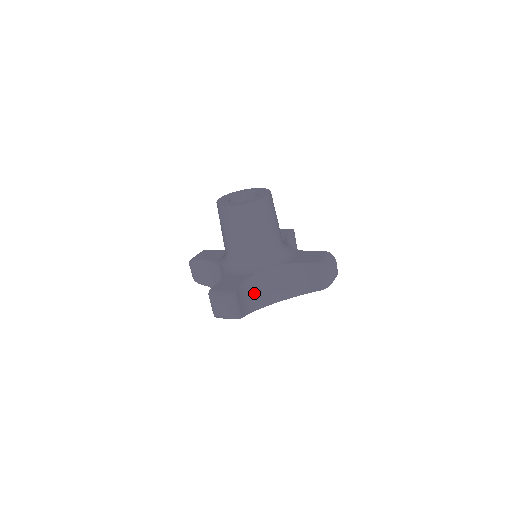
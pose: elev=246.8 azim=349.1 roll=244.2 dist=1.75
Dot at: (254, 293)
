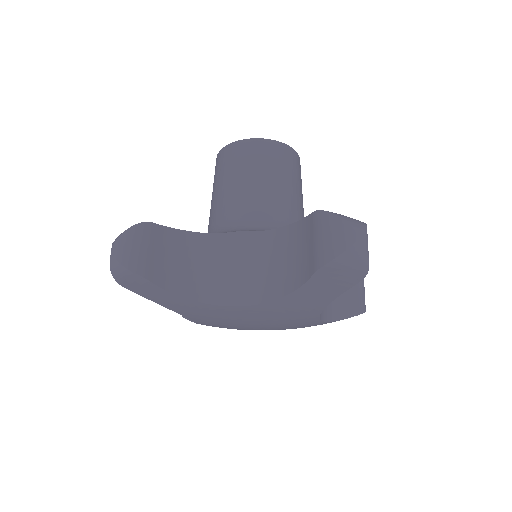
Dot at: (200, 266)
